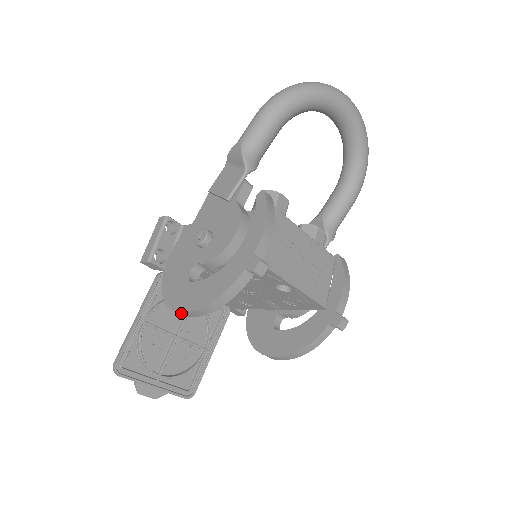
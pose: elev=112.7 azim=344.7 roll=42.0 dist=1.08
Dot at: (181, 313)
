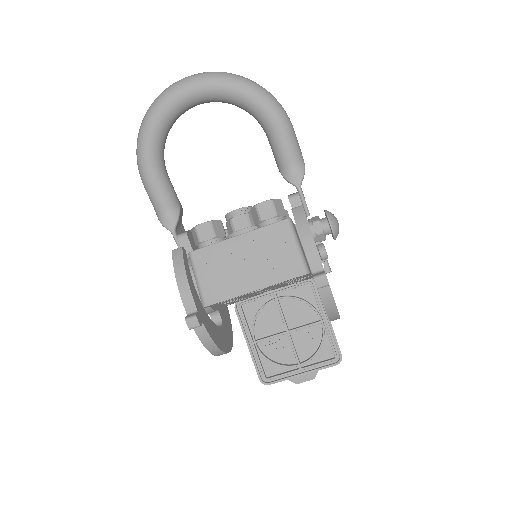
Dot at: occluded
